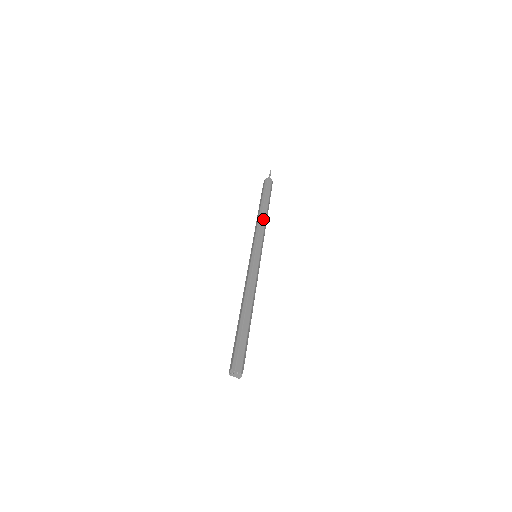
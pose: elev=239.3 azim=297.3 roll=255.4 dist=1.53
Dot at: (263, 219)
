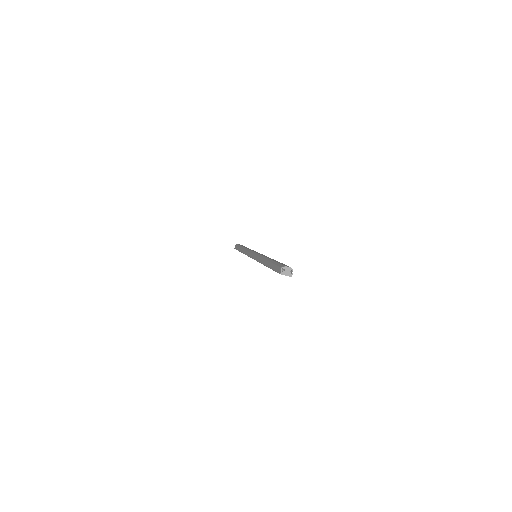
Dot at: (248, 248)
